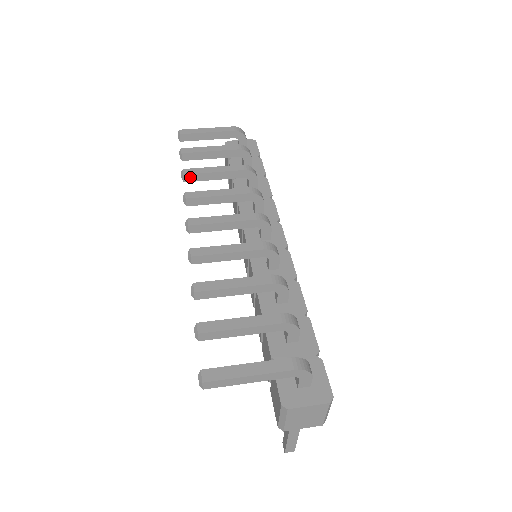
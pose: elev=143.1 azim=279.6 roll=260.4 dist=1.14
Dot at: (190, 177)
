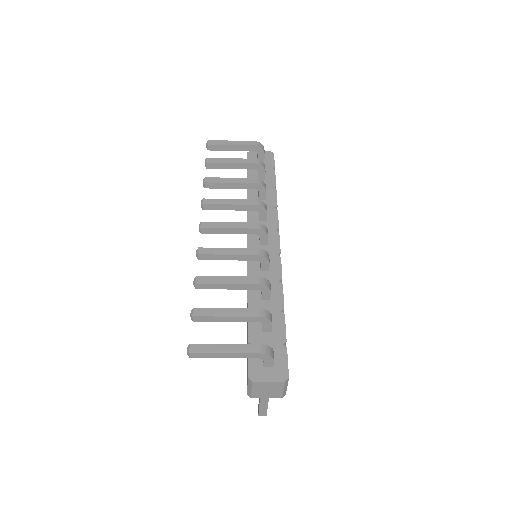
Dot at: (210, 185)
